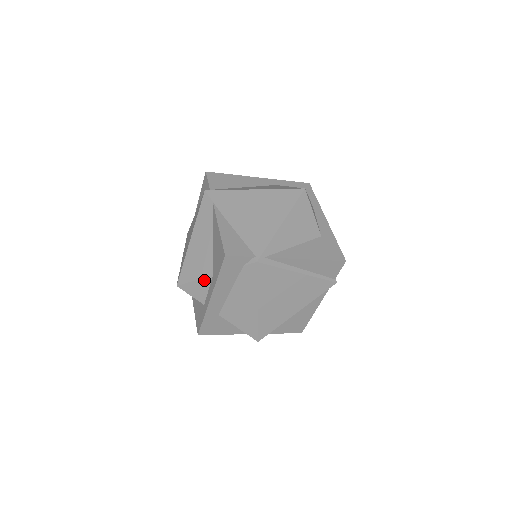
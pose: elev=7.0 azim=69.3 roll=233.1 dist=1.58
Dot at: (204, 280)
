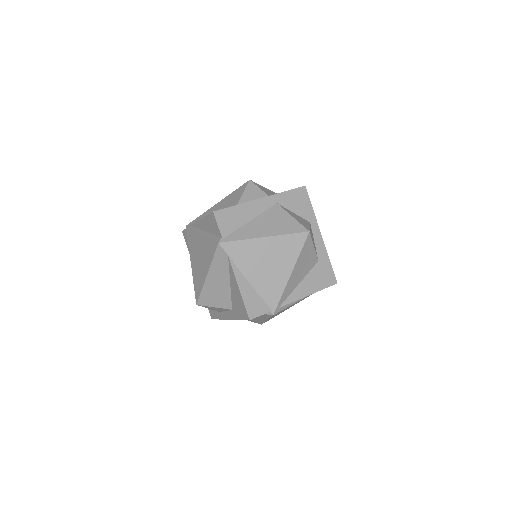
Dot at: (223, 309)
